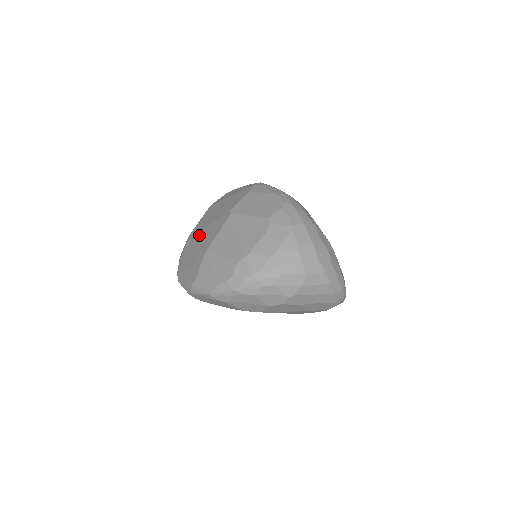
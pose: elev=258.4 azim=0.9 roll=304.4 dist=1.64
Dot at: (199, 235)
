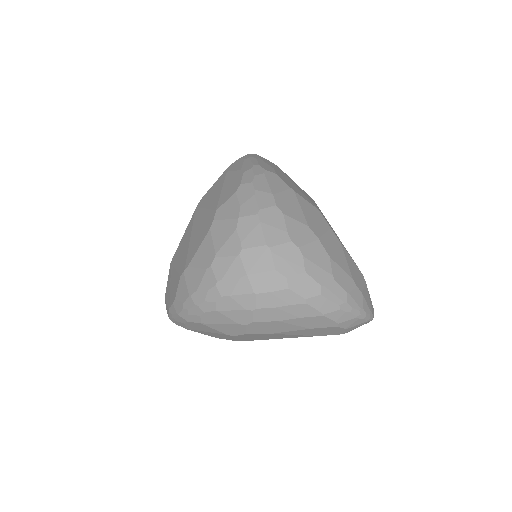
Dot at: occluded
